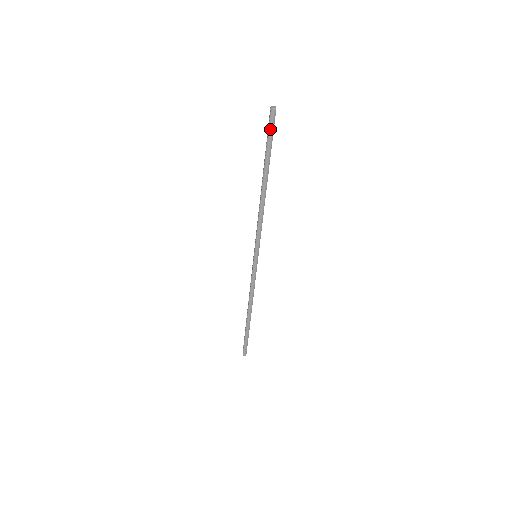
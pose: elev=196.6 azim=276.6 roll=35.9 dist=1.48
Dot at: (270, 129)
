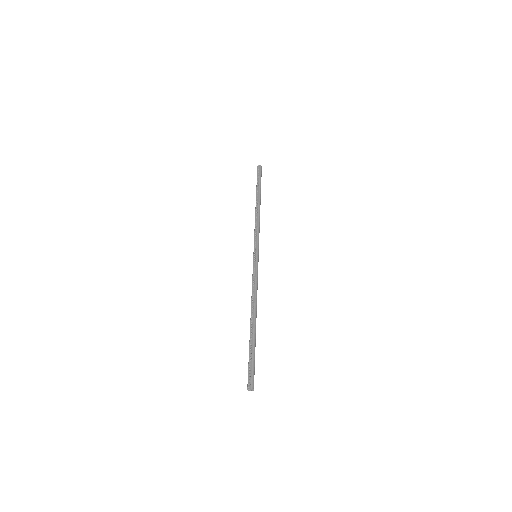
Dot at: (261, 174)
